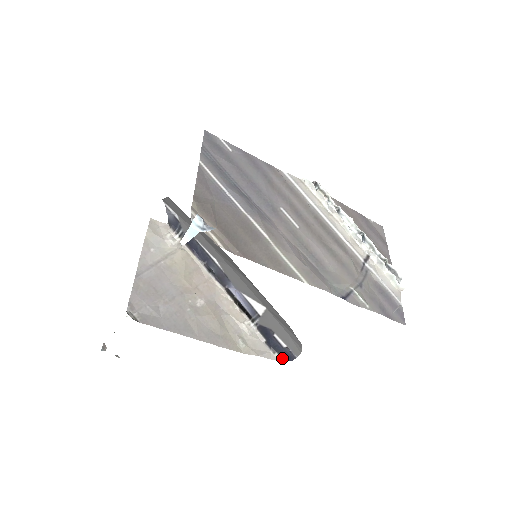
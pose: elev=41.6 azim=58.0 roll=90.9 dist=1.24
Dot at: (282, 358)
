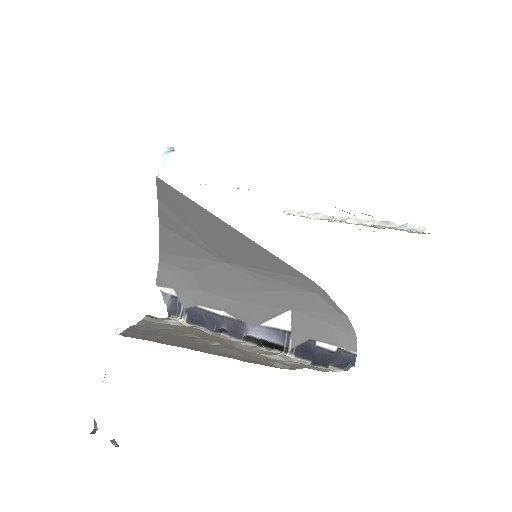
Dot at: (340, 368)
